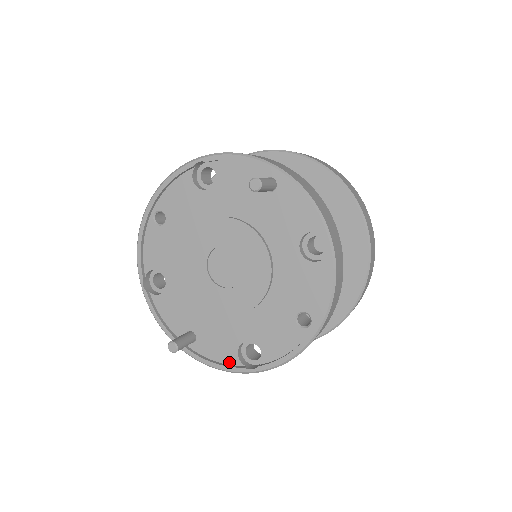
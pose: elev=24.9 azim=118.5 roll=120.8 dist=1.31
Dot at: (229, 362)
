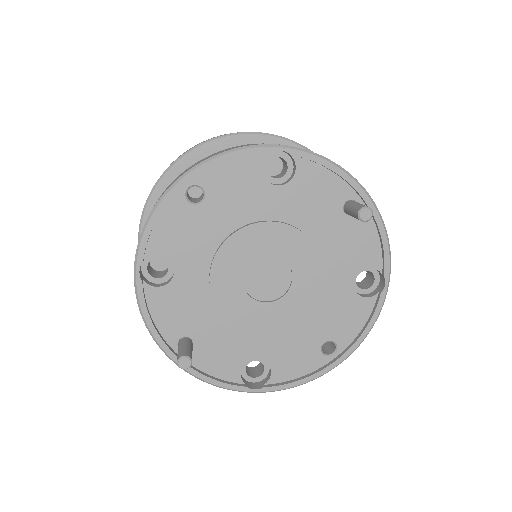
Dot at: (227, 378)
